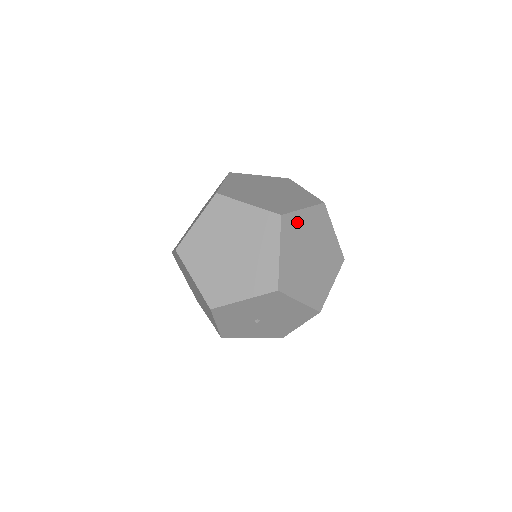
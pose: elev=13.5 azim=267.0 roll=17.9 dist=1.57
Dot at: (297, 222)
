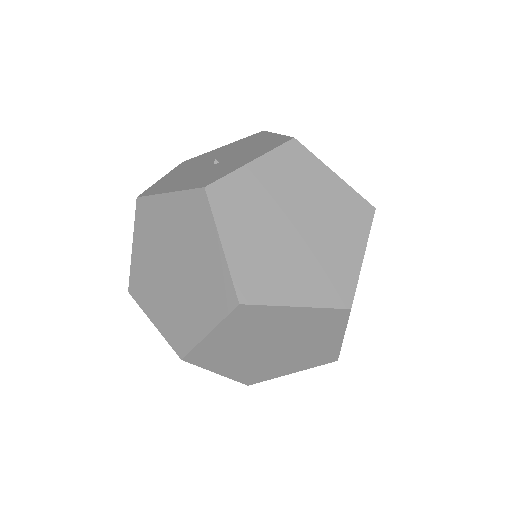
Dot at: (212, 347)
